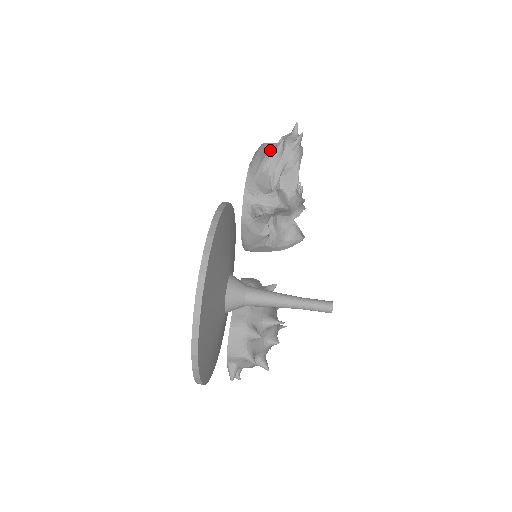
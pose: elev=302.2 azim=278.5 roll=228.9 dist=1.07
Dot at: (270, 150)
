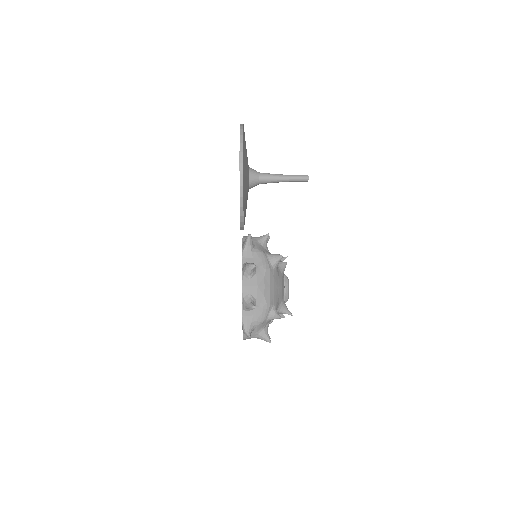
Dot at: occluded
